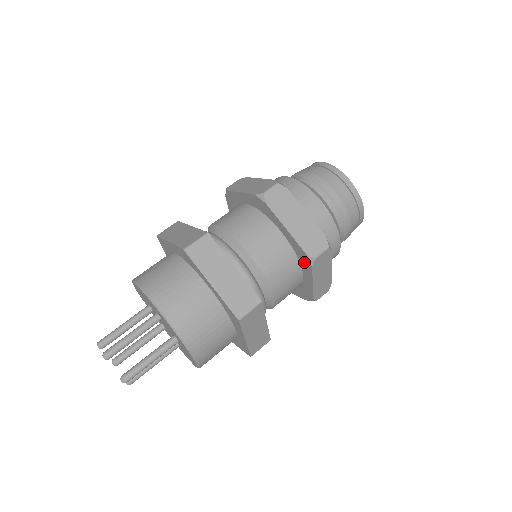
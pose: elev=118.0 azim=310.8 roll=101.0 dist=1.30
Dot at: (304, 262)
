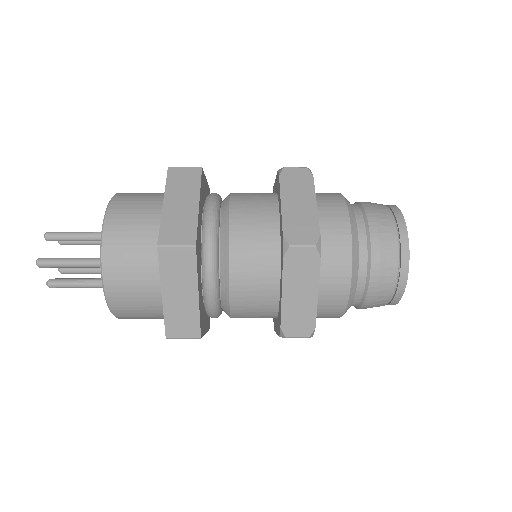
Dot at: (282, 254)
